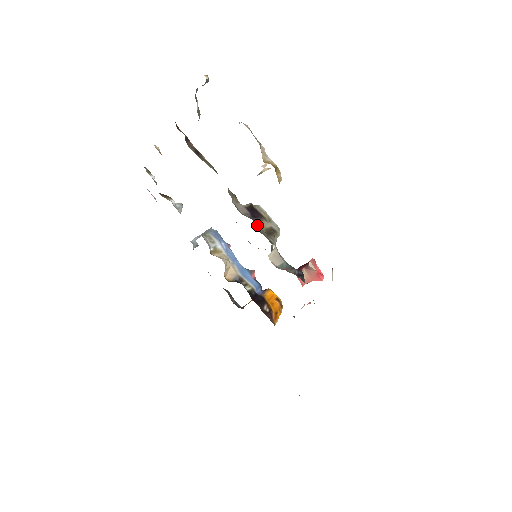
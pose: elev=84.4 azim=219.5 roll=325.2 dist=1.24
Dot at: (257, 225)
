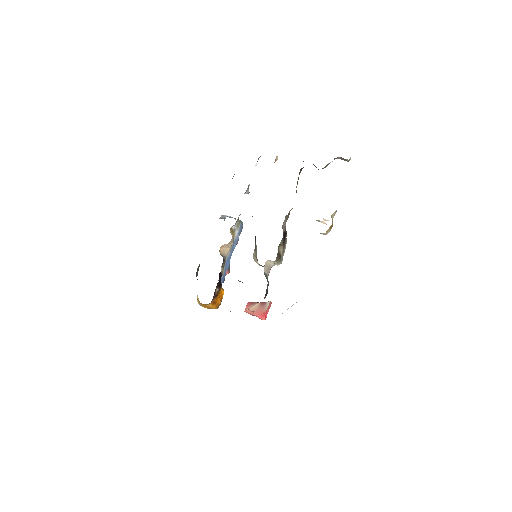
Dot at: (281, 242)
